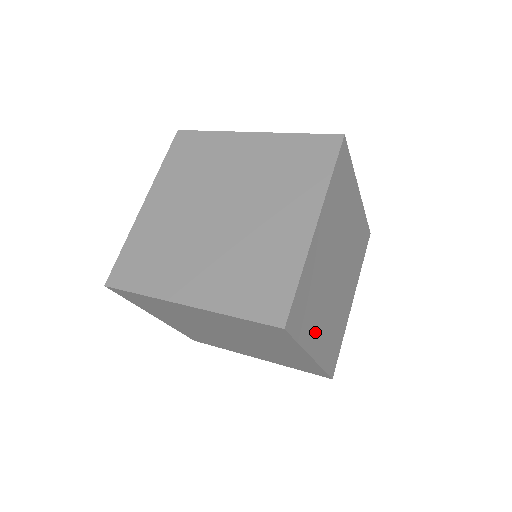
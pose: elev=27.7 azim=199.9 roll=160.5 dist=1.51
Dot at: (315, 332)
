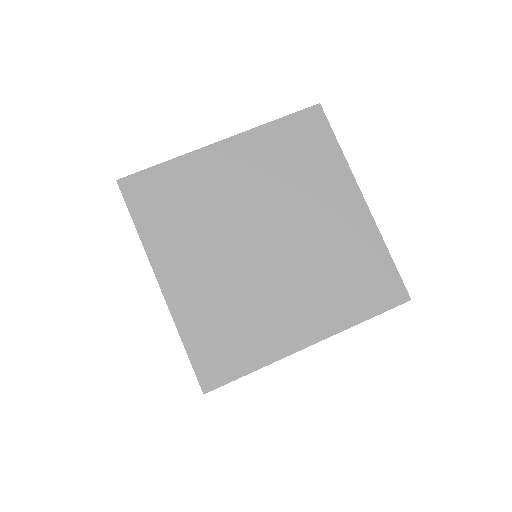
Dot at: occluded
